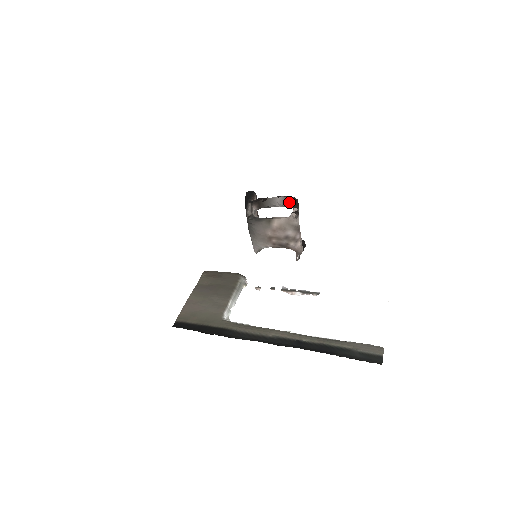
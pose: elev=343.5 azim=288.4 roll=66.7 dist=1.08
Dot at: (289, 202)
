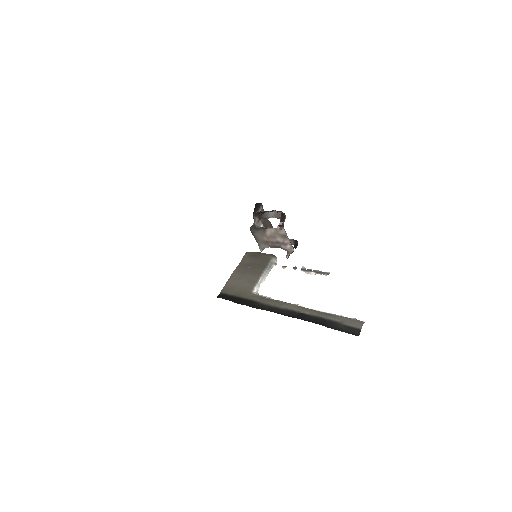
Dot at: (279, 216)
